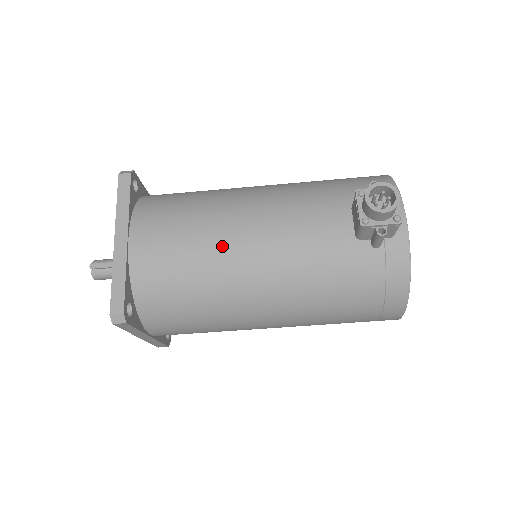
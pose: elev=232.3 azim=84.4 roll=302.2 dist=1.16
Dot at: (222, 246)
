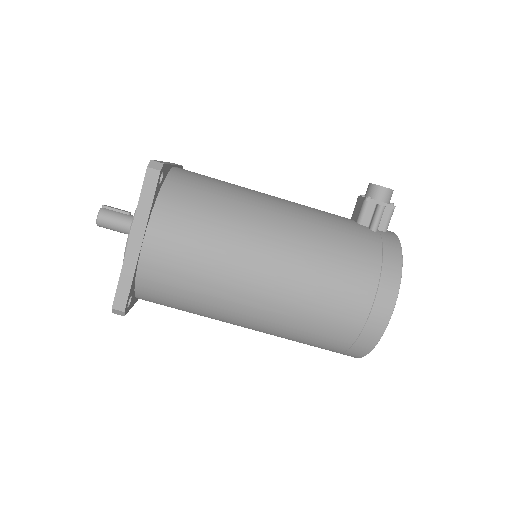
Dot at: (252, 191)
